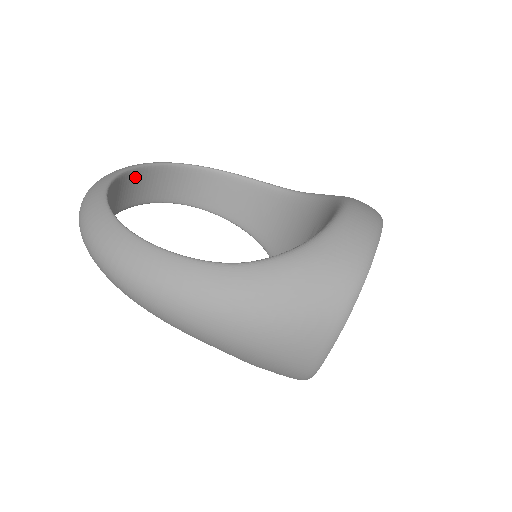
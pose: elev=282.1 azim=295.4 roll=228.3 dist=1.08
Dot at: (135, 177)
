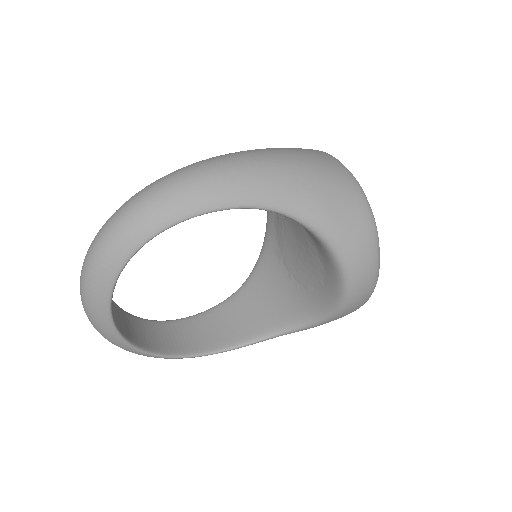
Dot at: (113, 305)
